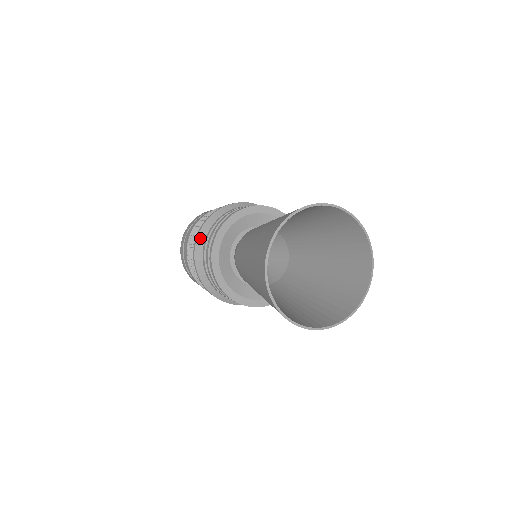
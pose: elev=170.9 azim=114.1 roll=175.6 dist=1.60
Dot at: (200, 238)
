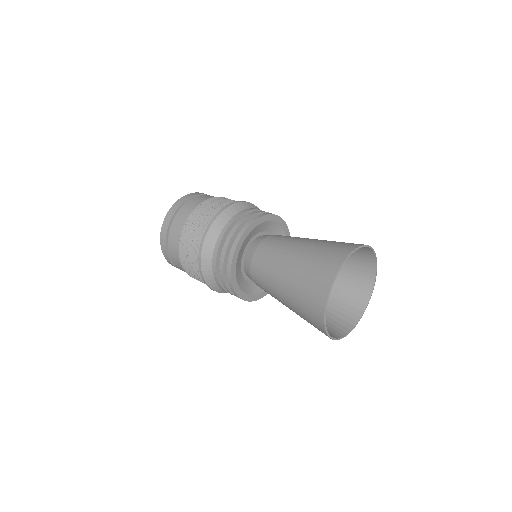
Dot at: (211, 232)
